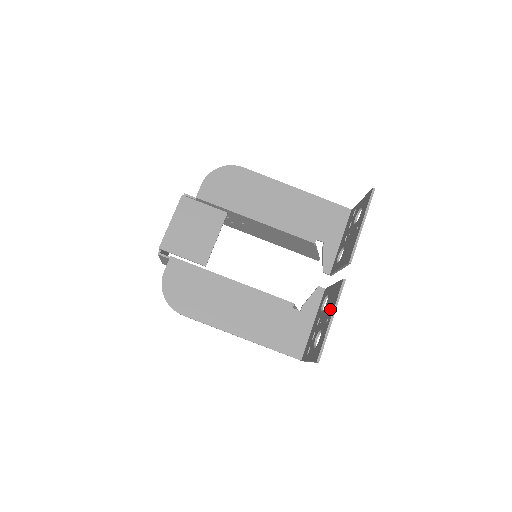
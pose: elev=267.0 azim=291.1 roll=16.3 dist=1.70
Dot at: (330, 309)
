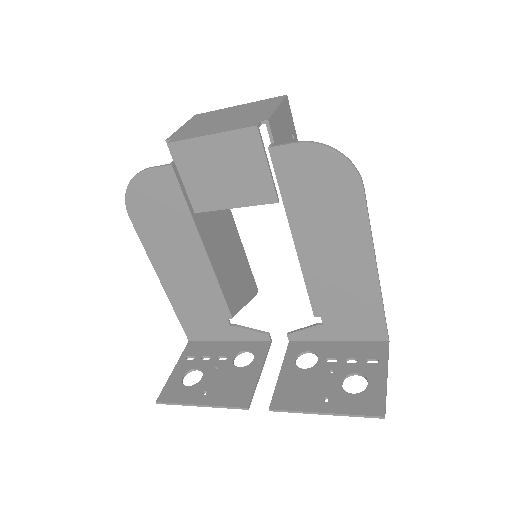
Dot at: (218, 392)
